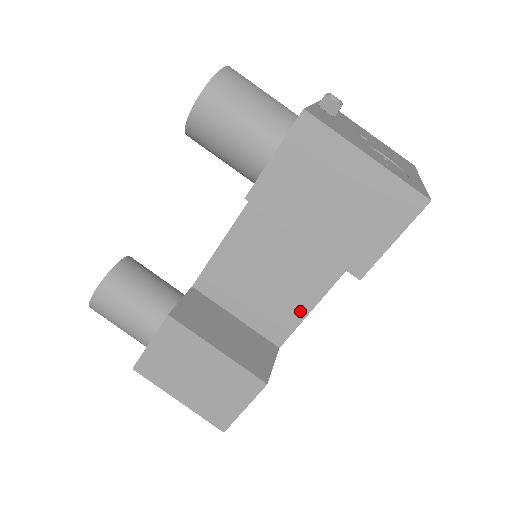
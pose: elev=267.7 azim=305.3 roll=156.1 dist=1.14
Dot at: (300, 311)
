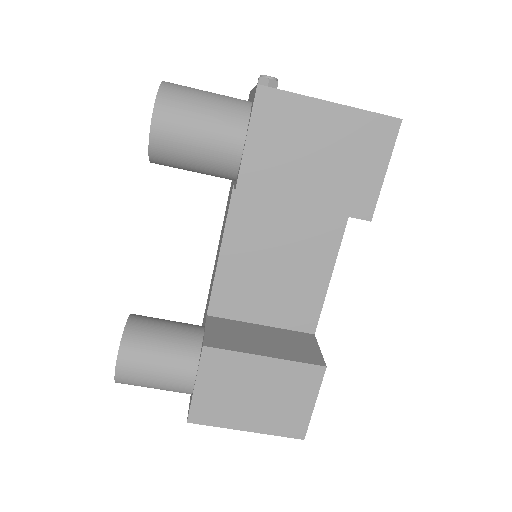
Dot at: (319, 288)
